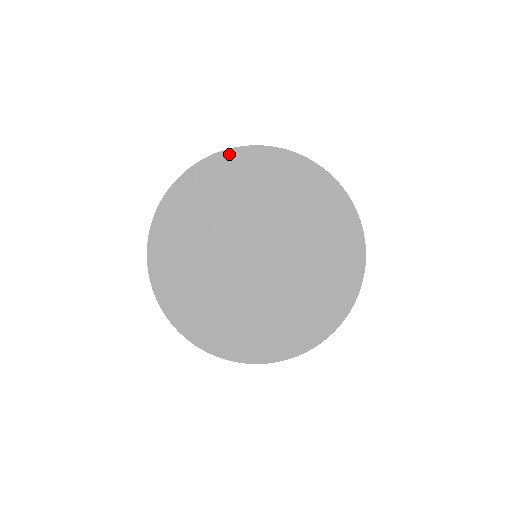
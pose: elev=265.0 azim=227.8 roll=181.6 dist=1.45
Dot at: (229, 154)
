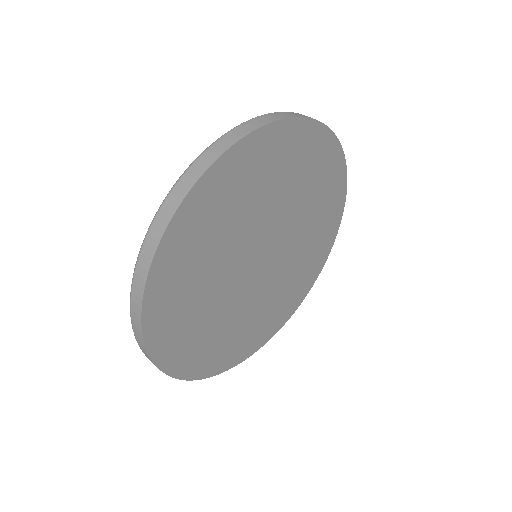
Dot at: (156, 270)
